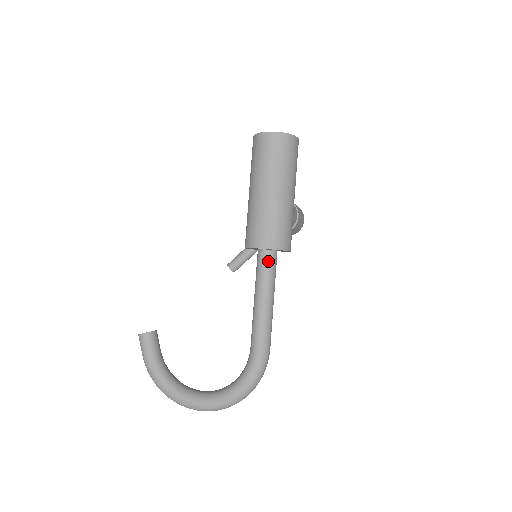
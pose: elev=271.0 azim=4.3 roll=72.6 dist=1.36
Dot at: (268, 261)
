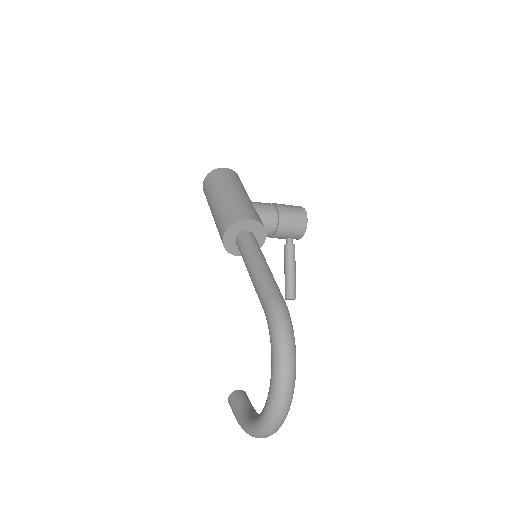
Dot at: (240, 241)
